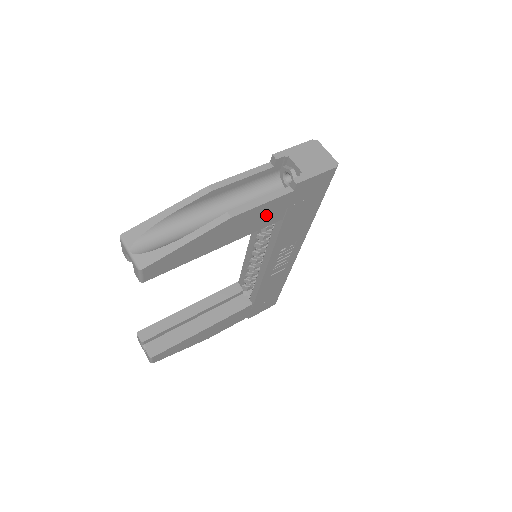
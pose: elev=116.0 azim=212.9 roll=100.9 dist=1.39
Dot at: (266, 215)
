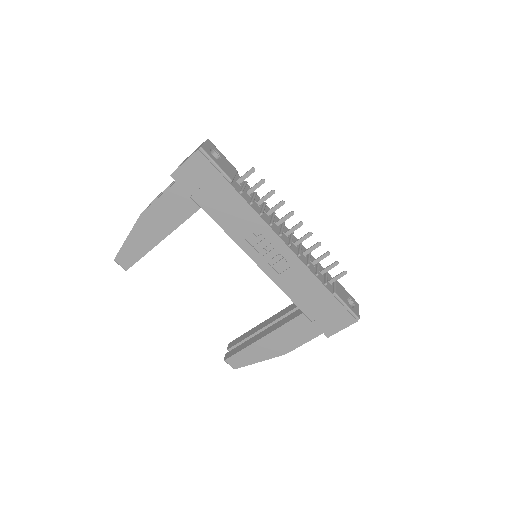
Dot at: (175, 207)
